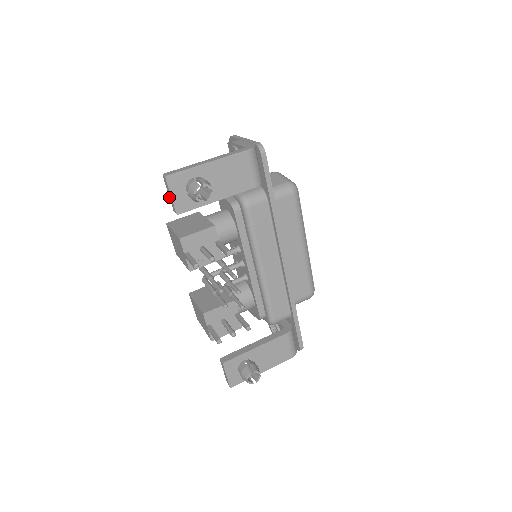
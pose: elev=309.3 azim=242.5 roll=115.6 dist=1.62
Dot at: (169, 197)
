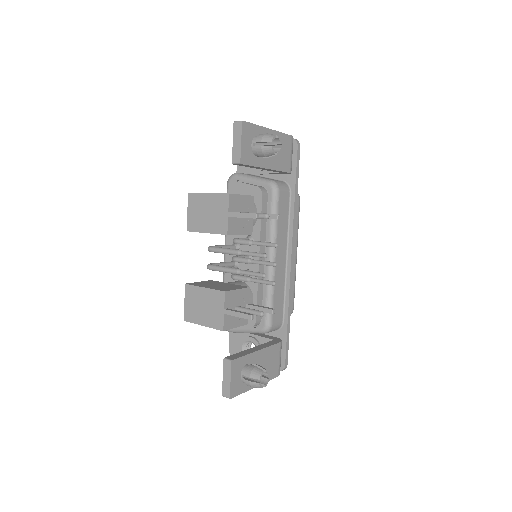
Dot at: occluded
